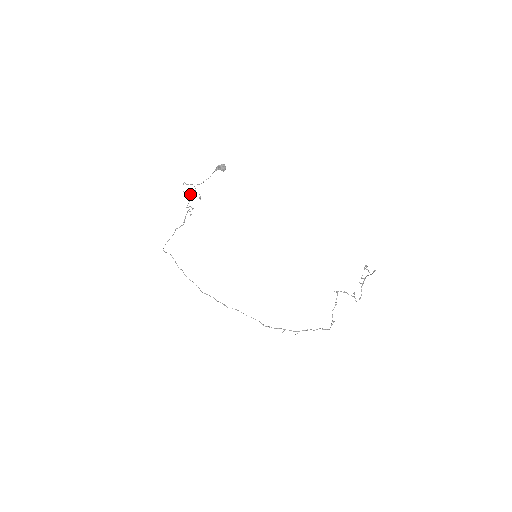
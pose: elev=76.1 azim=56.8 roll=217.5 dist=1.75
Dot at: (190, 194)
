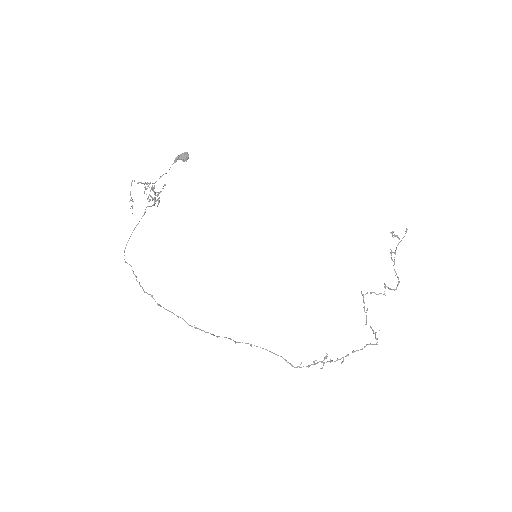
Dot at: (149, 184)
